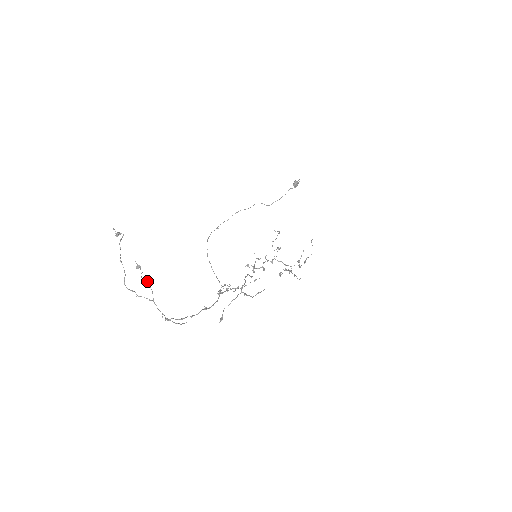
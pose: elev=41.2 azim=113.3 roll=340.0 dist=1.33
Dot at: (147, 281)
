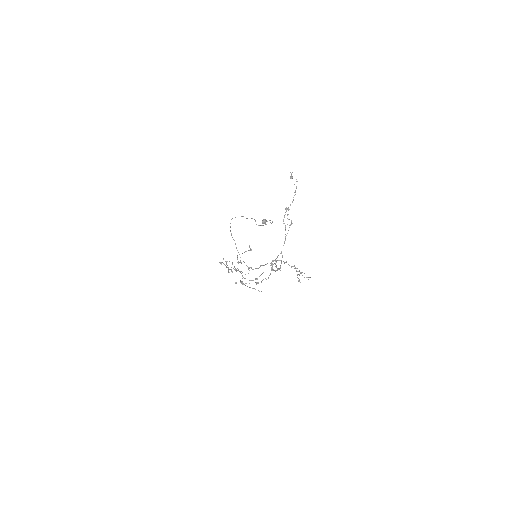
Dot at: occluded
